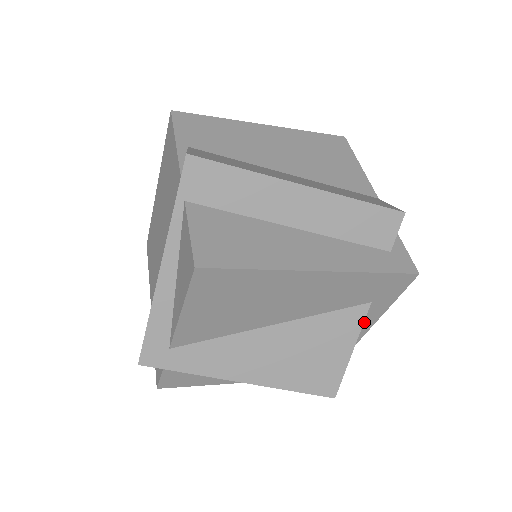
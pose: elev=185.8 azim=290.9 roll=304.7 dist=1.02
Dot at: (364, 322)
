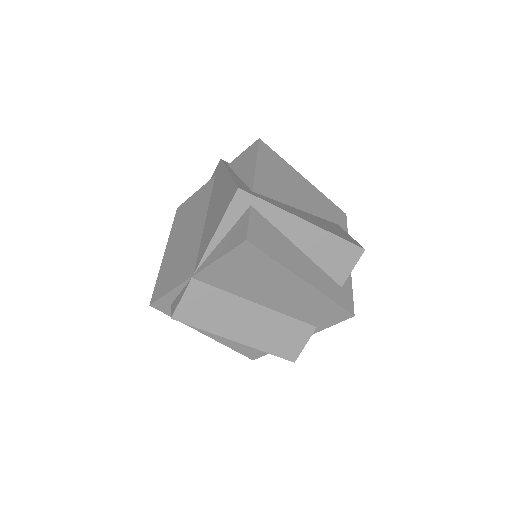
Dot at: occluded
